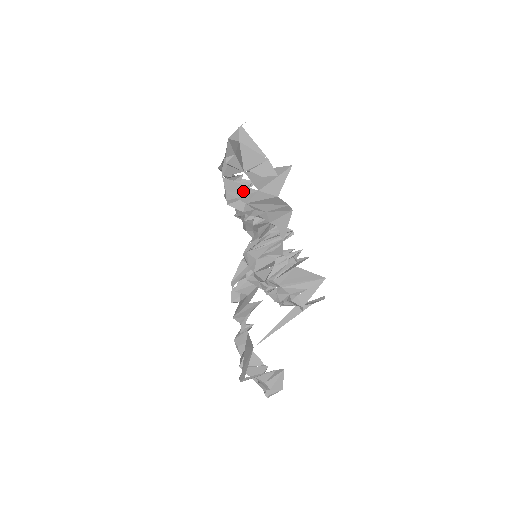
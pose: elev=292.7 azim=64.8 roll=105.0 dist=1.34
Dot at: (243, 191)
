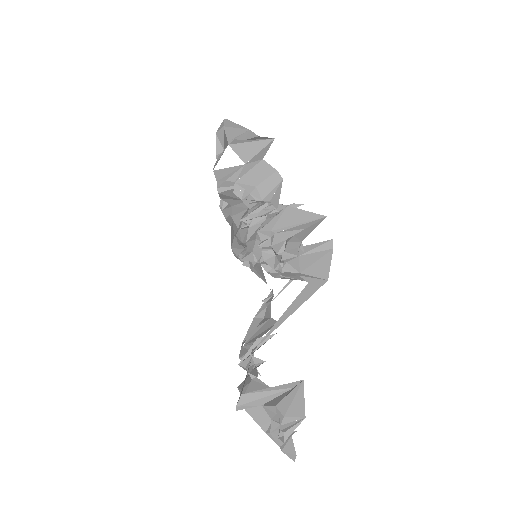
Dot at: (231, 172)
